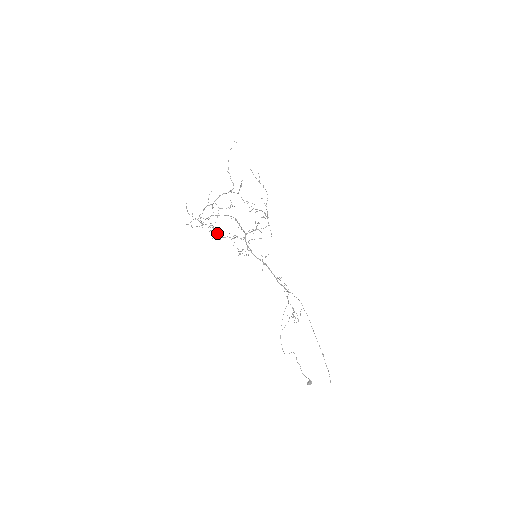
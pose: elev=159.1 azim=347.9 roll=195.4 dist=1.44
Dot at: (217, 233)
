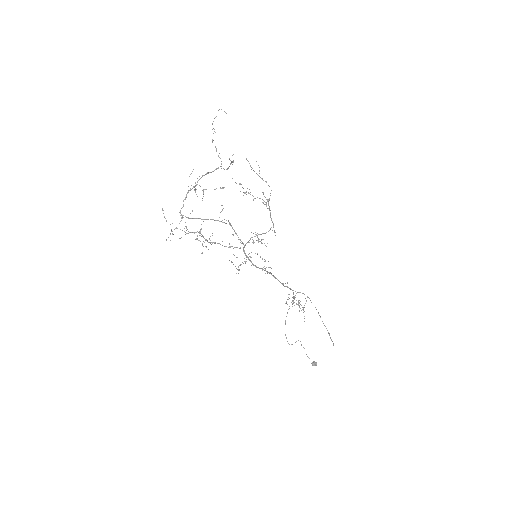
Dot at: (206, 240)
